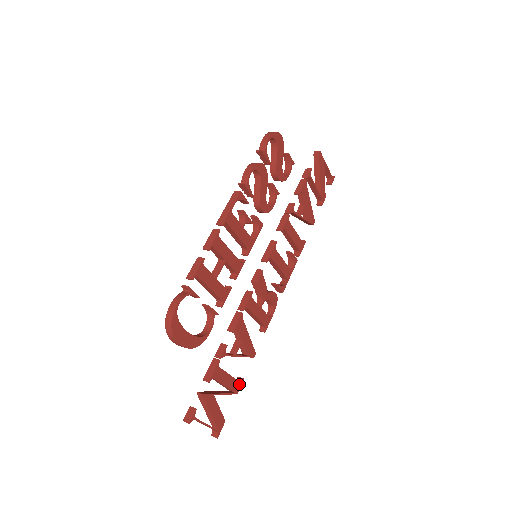
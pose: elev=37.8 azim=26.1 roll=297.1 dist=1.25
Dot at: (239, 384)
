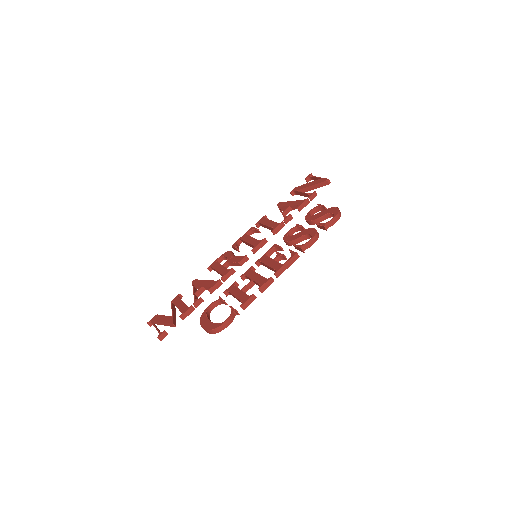
Dot at: occluded
